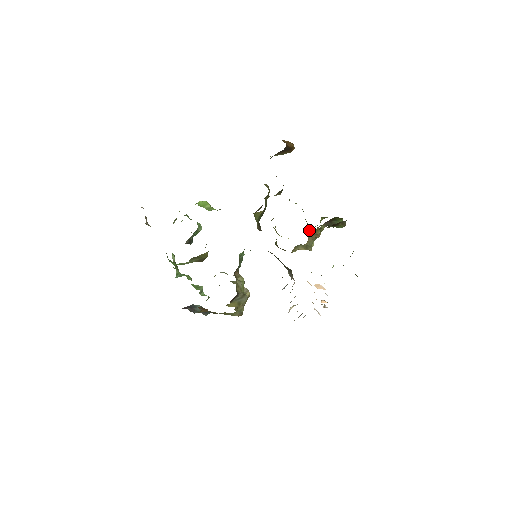
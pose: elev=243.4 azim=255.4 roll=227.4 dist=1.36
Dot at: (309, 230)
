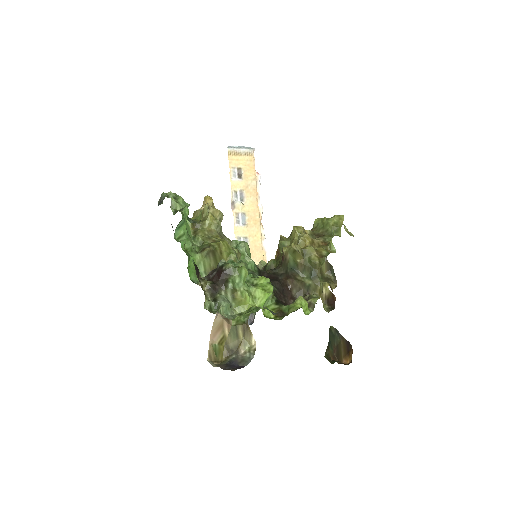
Dot at: occluded
